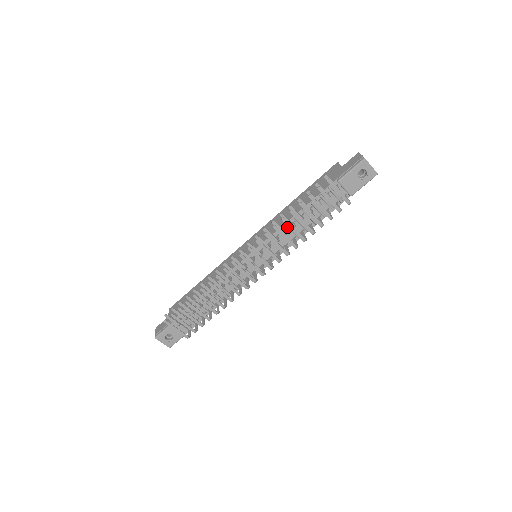
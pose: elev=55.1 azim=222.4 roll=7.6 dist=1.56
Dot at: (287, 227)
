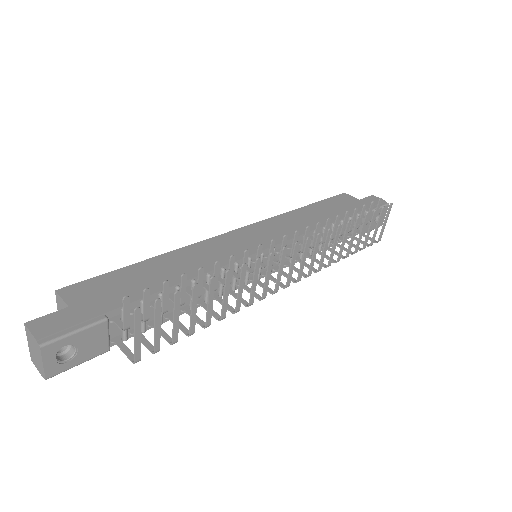
Dot at: (312, 235)
